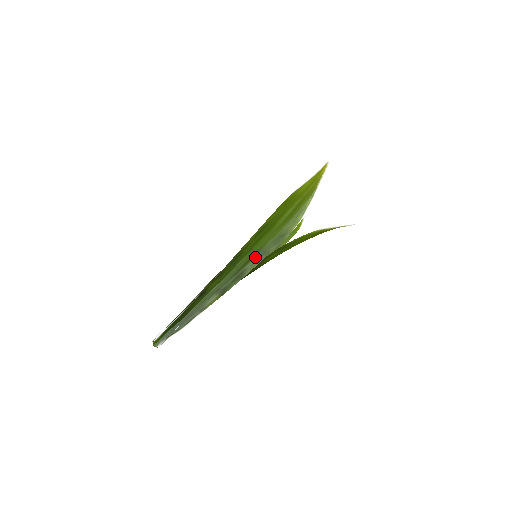
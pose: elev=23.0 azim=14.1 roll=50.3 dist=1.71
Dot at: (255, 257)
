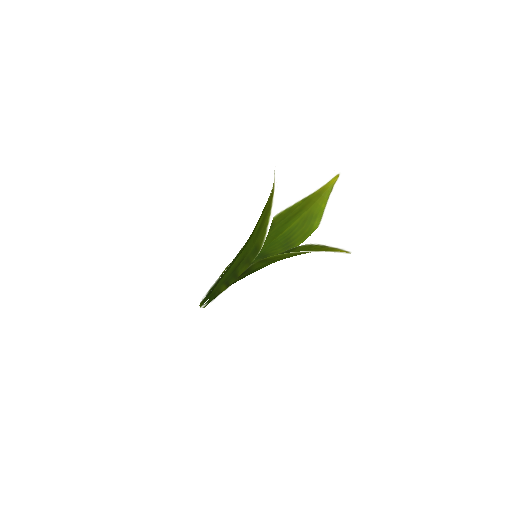
Dot at: (243, 262)
